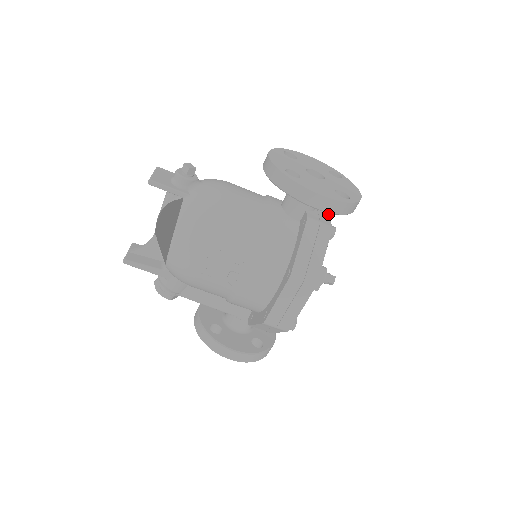
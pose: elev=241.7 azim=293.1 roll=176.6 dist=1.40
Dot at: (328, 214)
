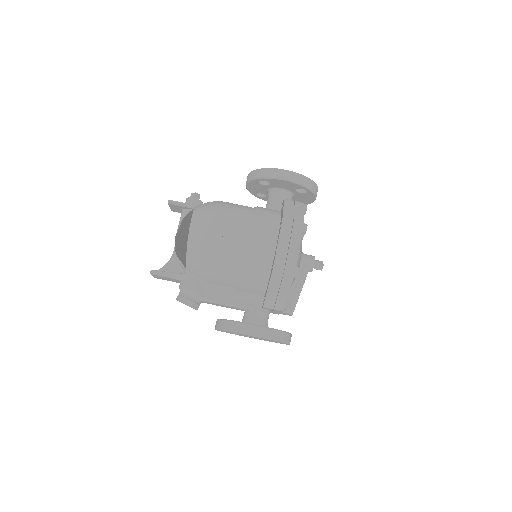
Dot at: occluded
